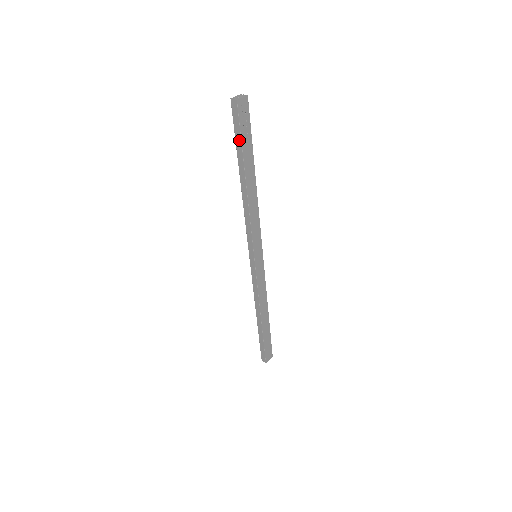
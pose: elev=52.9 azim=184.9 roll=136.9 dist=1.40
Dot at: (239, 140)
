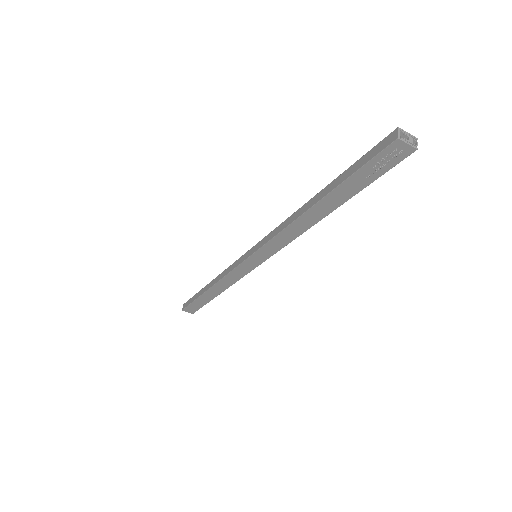
Dot at: (353, 170)
